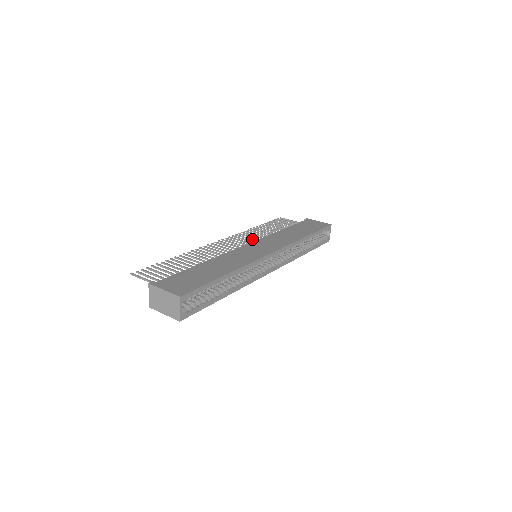
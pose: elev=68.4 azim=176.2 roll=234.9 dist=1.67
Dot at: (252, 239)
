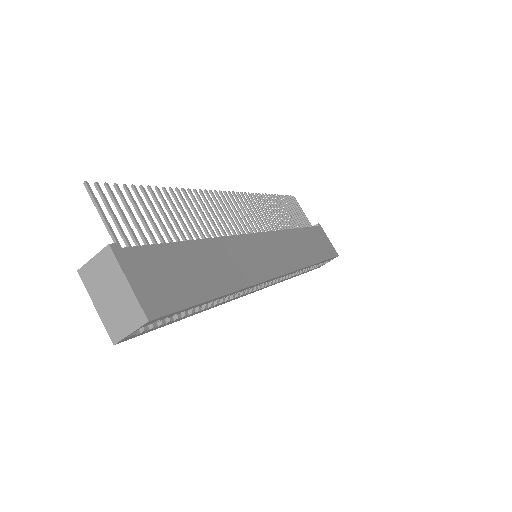
Dot at: (262, 220)
